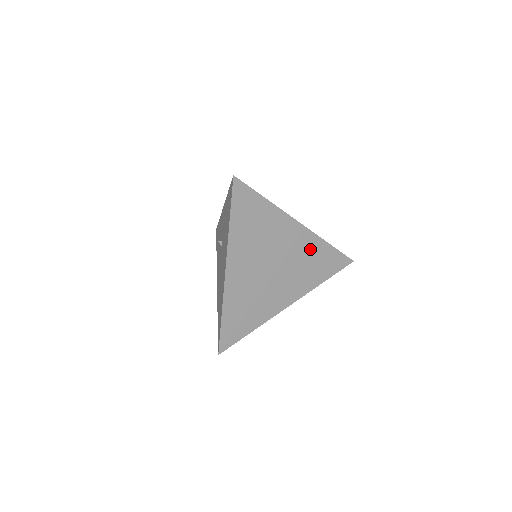
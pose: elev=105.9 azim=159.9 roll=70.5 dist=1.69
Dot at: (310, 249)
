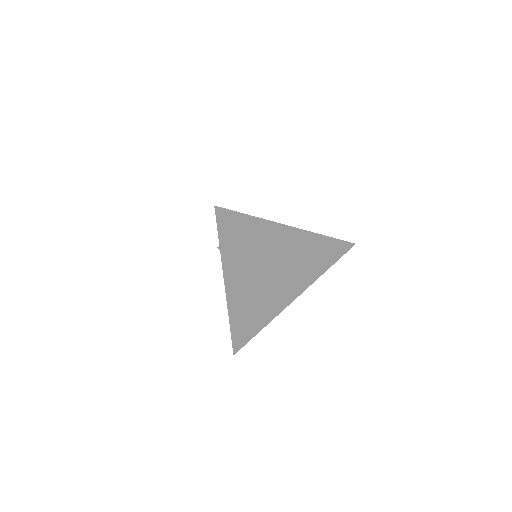
Dot at: (308, 246)
